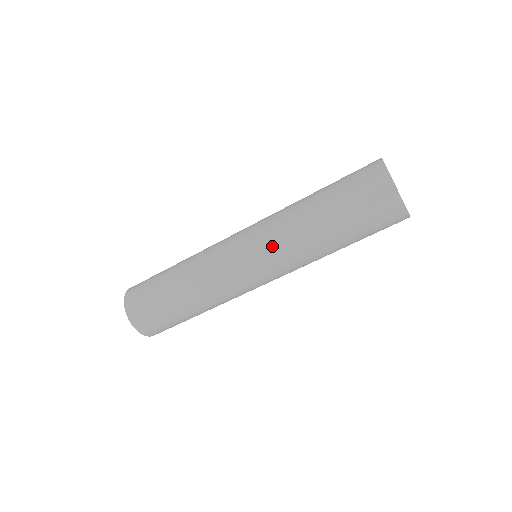
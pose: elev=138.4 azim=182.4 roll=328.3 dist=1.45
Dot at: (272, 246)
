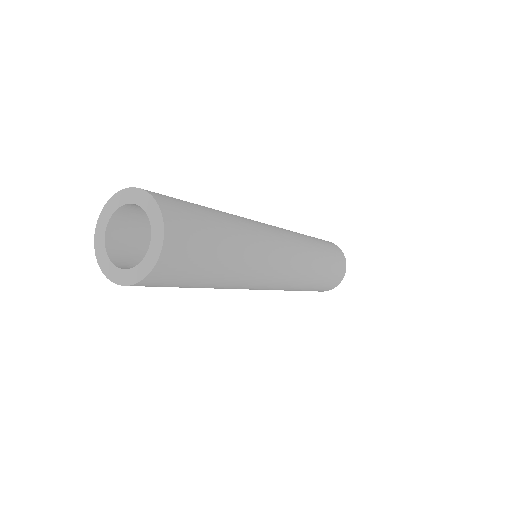
Dot at: (295, 239)
